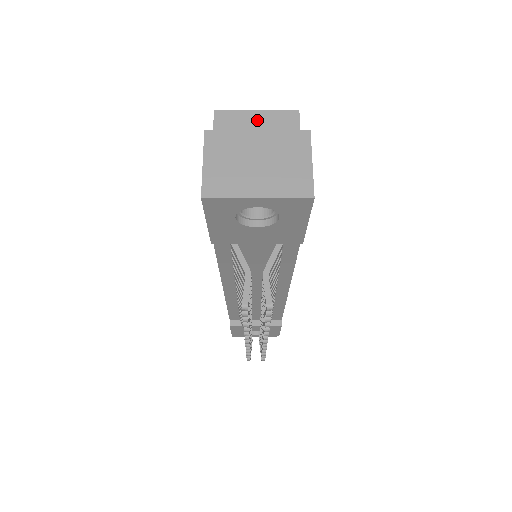
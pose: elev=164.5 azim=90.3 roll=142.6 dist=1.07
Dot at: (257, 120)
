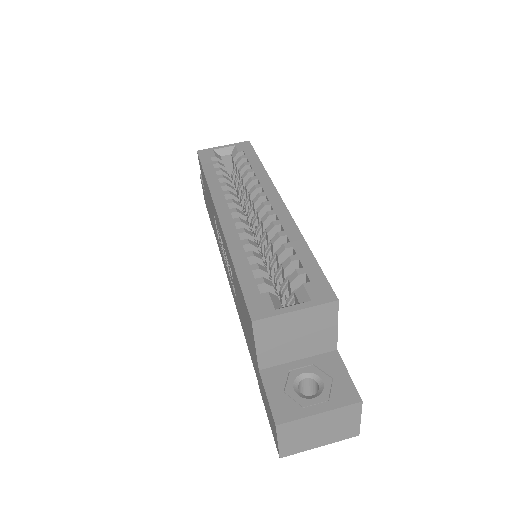
Dot at: (297, 320)
